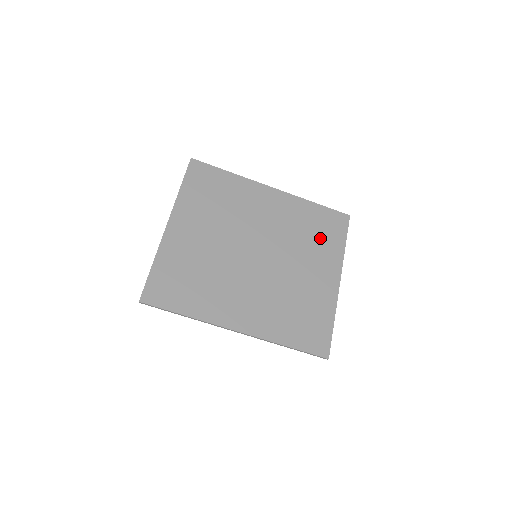
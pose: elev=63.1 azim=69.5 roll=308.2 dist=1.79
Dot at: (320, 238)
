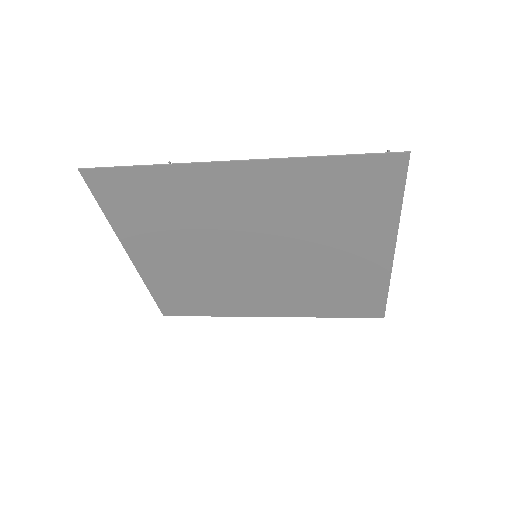
Dot at: (349, 210)
